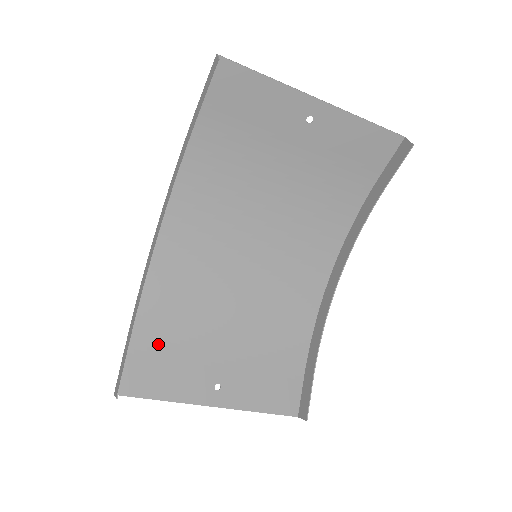
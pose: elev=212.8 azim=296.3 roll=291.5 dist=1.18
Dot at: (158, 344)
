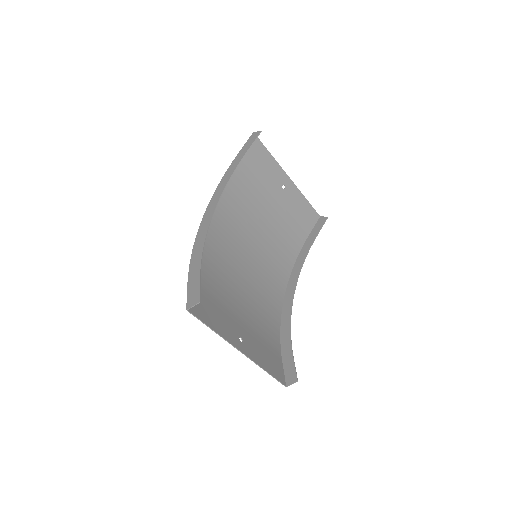
Dot at: (205, 291)
